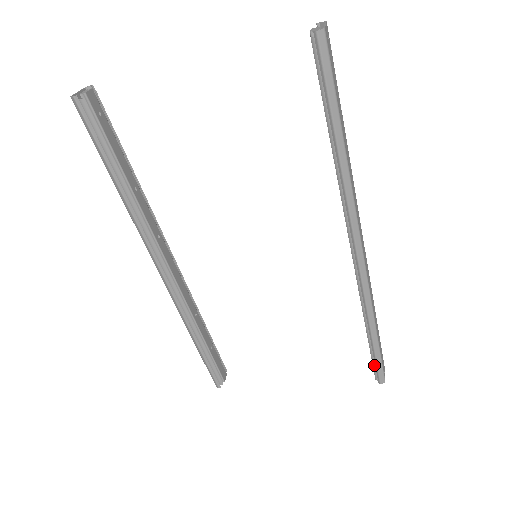
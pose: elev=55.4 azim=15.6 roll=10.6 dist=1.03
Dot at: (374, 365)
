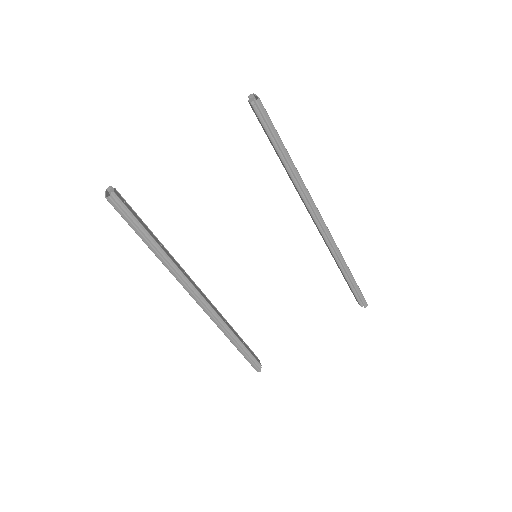
Dot at: (357, 296)
